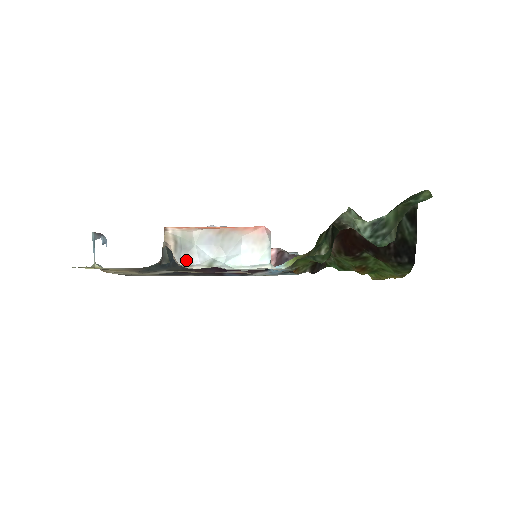
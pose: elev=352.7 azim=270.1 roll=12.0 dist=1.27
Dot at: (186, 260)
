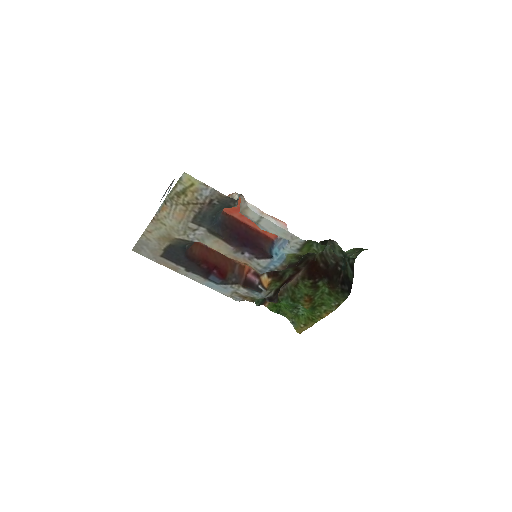
Dot at: occluded
